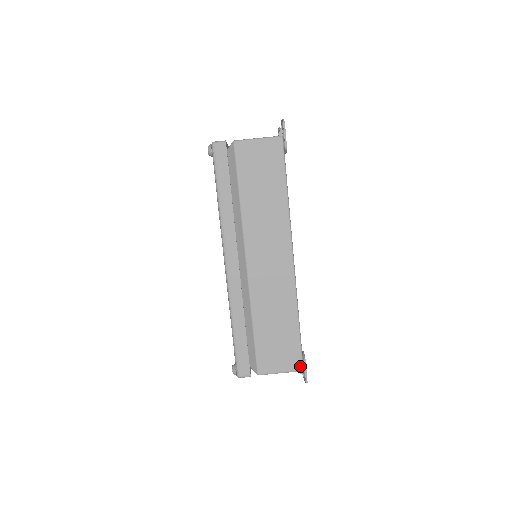
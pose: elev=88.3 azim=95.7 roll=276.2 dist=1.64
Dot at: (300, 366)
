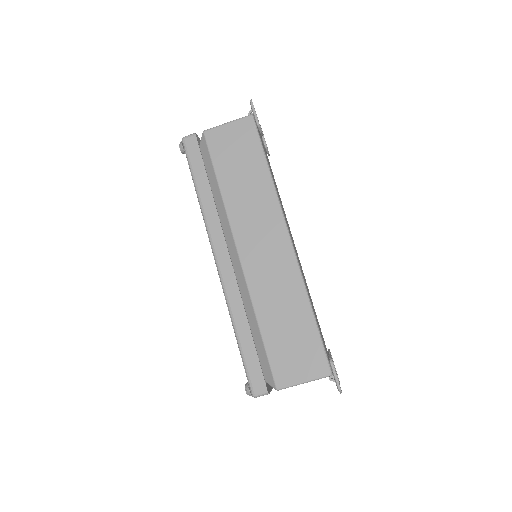
Dot at: (327, 369)
